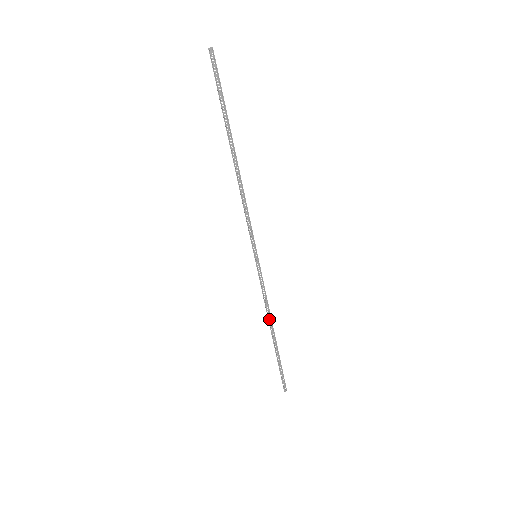
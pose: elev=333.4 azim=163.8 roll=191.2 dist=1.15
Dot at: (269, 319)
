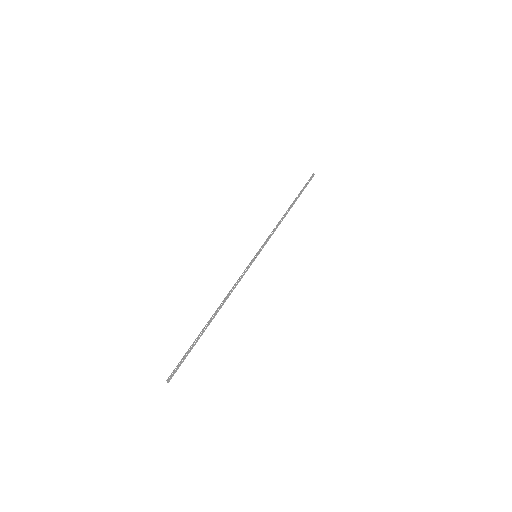
Dot at: (223, 301)
